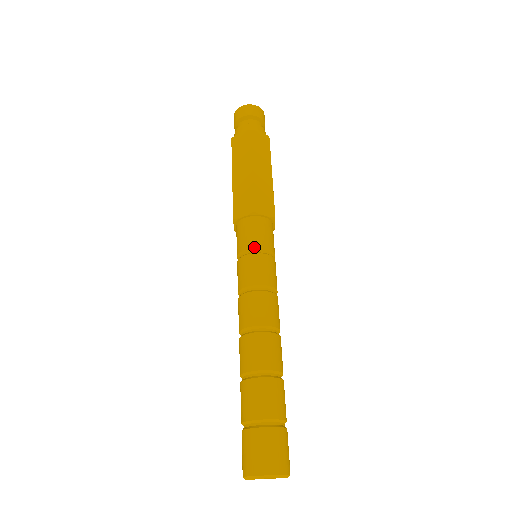
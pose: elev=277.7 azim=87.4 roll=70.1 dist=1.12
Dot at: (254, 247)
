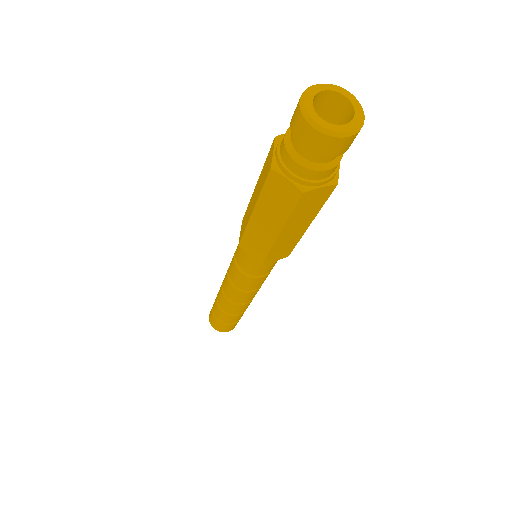
Dot at: (252, 275)
